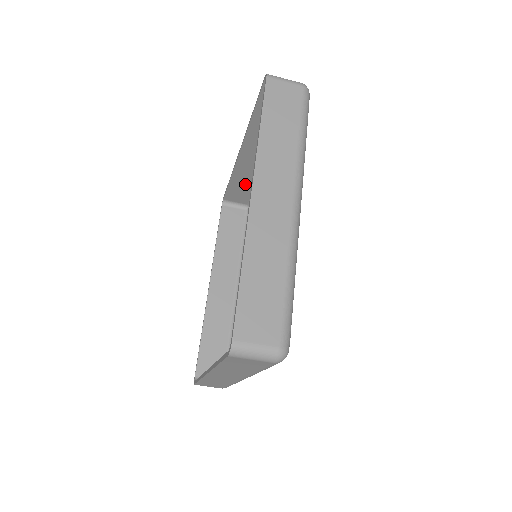
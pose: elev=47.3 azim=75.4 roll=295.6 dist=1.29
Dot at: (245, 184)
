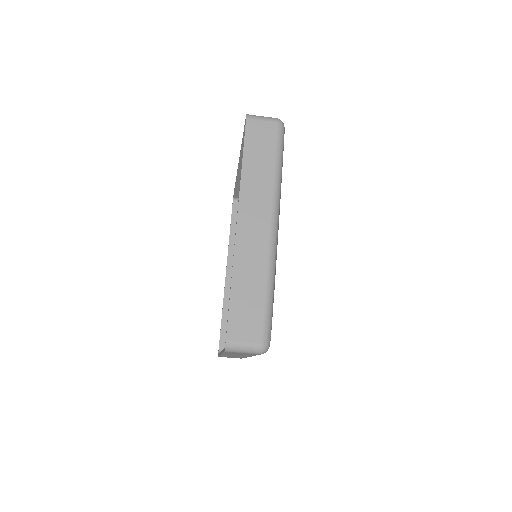
Dot at: occluded
